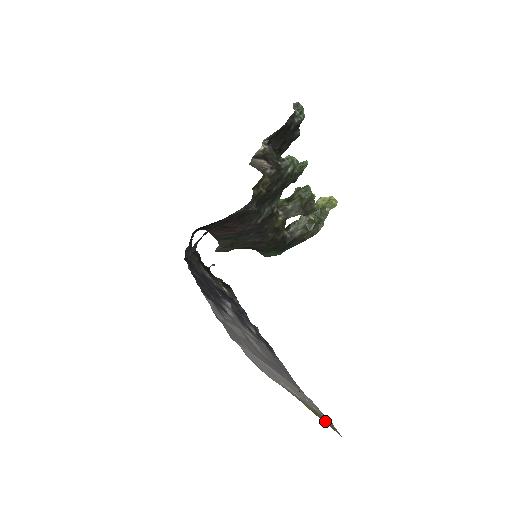
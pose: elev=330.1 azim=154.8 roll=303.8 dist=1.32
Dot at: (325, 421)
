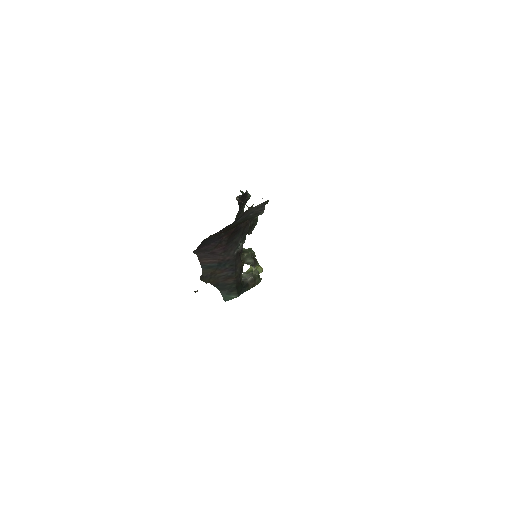
Dot at: occluded
